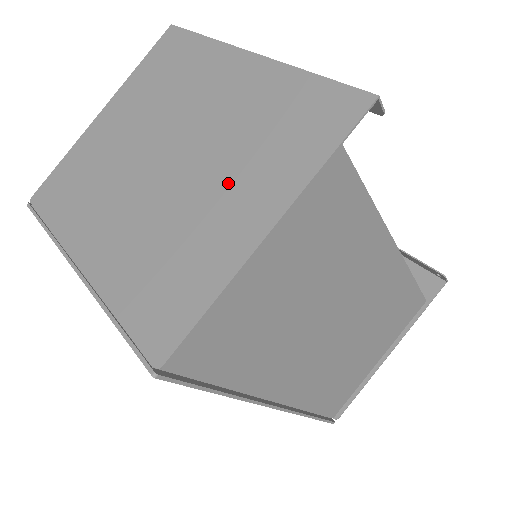
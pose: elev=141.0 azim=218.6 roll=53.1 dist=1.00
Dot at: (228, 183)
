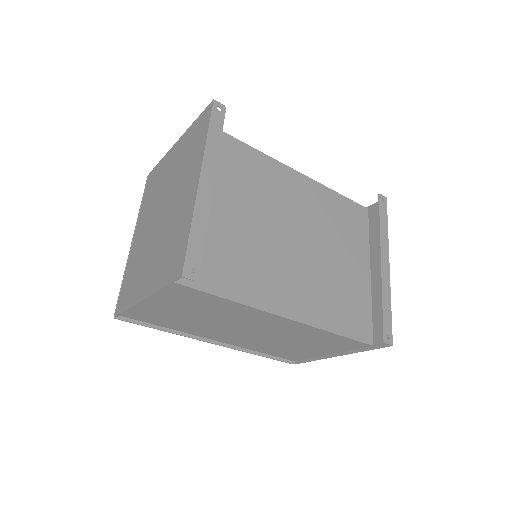
Dot at: (155, 257)
